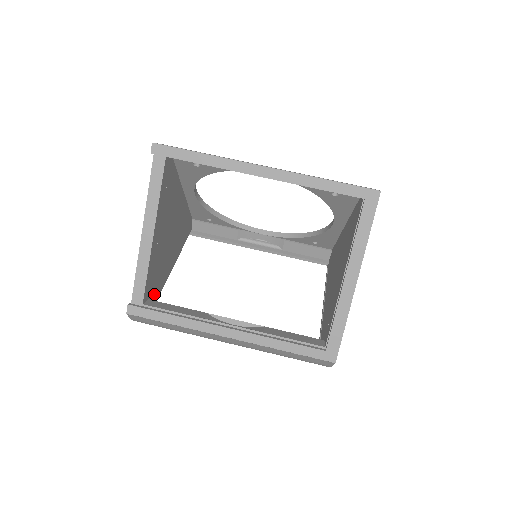
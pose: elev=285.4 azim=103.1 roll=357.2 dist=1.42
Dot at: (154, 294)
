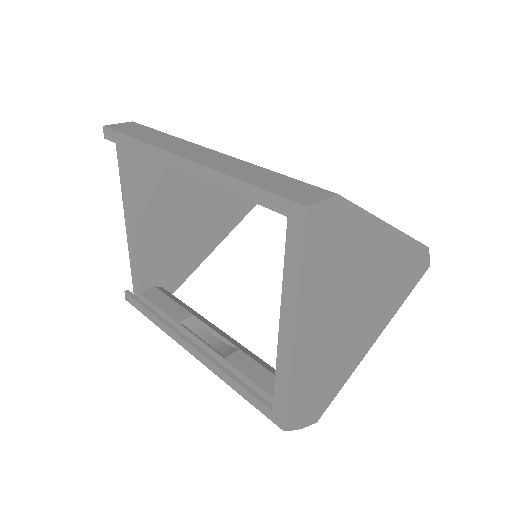
Dot at: (171, 279)
